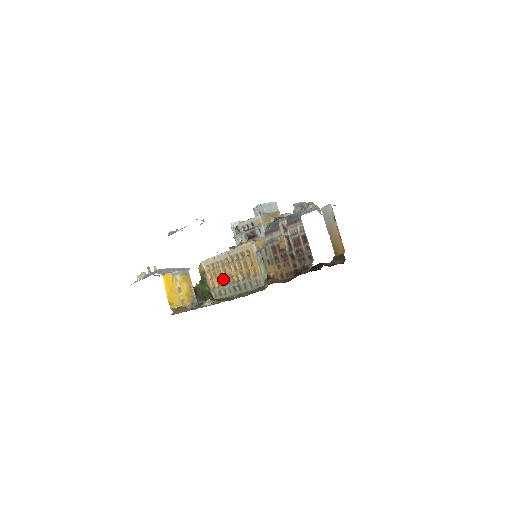
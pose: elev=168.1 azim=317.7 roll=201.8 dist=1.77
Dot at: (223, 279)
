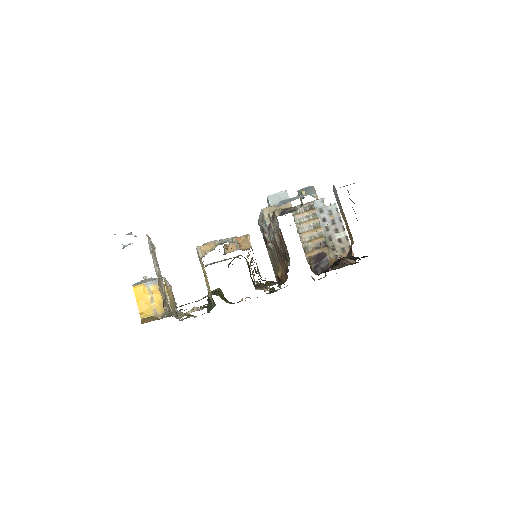
Dot at: occluded
